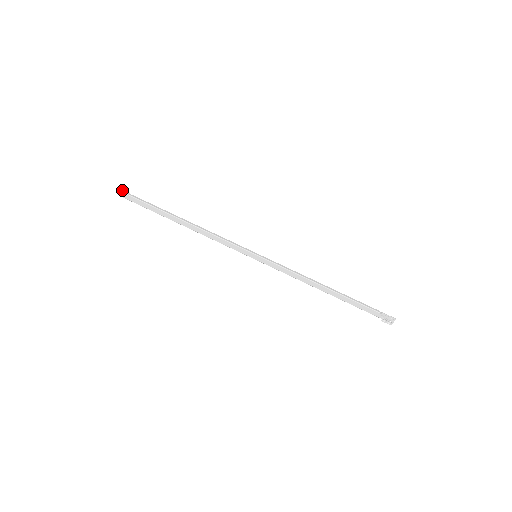
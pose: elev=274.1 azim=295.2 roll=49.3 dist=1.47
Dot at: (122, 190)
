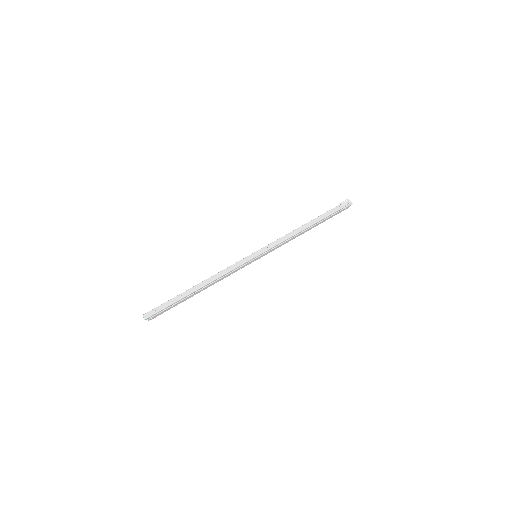
Dot at: (143, 315)
